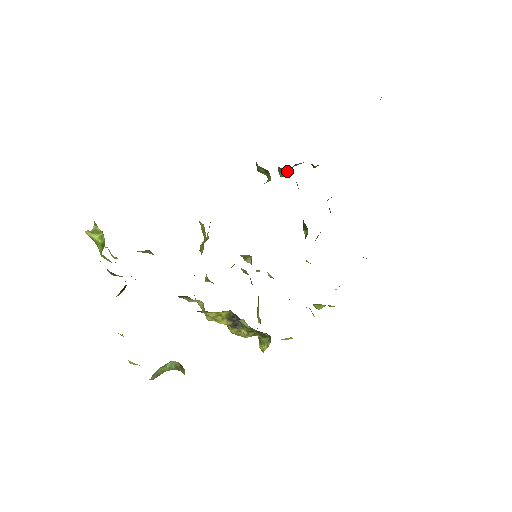
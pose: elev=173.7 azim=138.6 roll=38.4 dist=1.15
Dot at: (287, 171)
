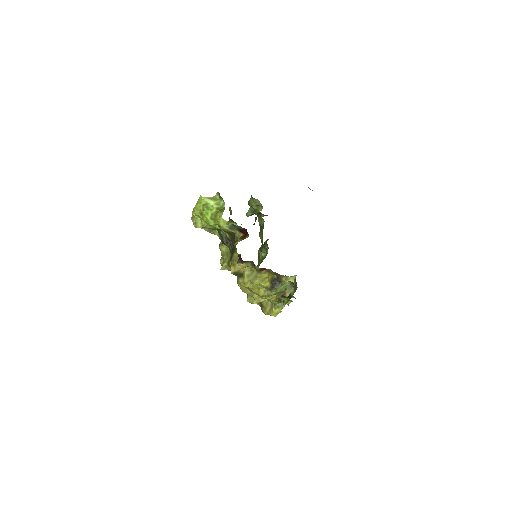
Dot at: (254, 213)
